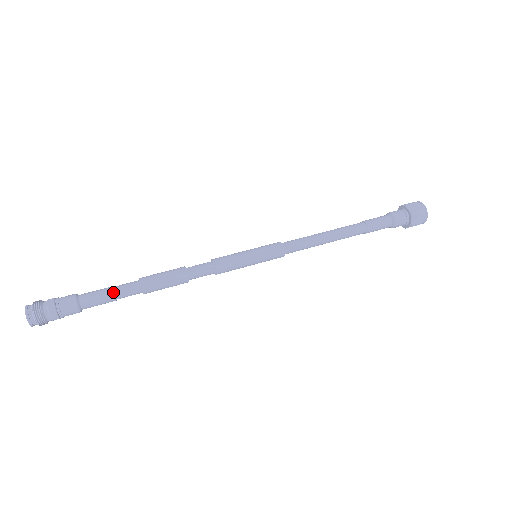
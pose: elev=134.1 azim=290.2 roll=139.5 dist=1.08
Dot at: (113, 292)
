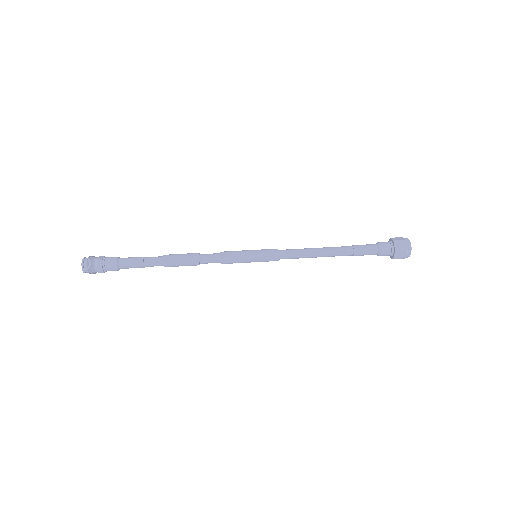
Dot at: (143, 263)
